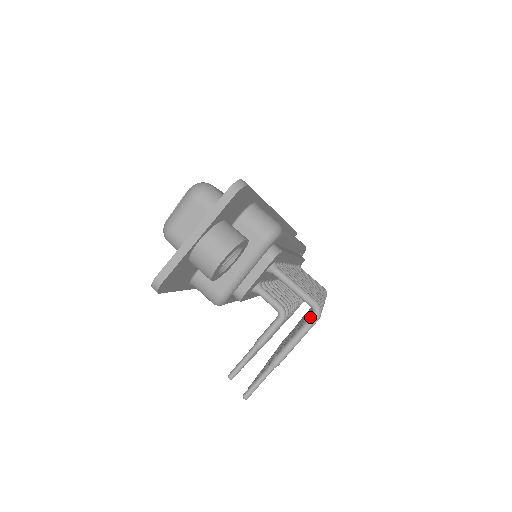
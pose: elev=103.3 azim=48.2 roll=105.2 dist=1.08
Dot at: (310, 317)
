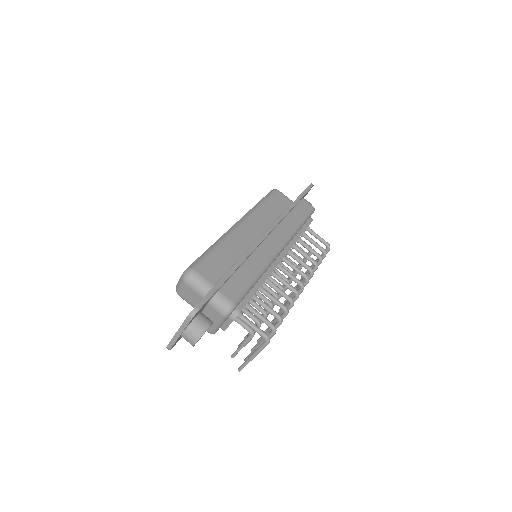
Dot at: (263, 343)
